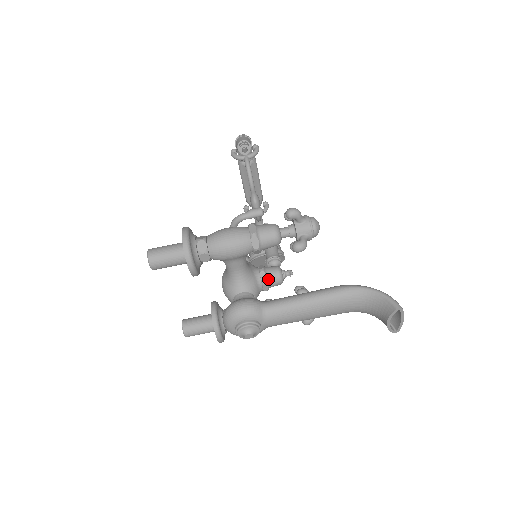
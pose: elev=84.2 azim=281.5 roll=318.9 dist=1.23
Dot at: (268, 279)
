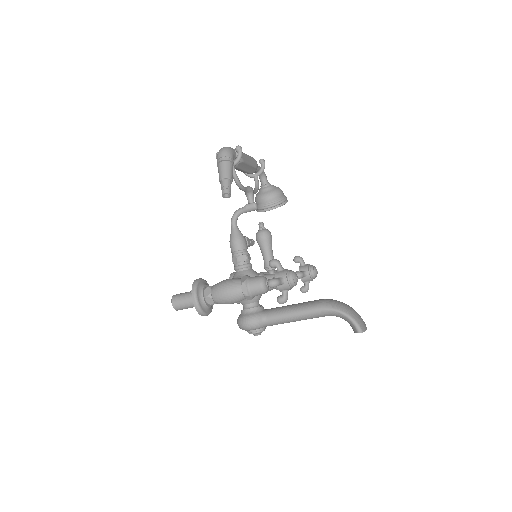
Dot at: occluded
